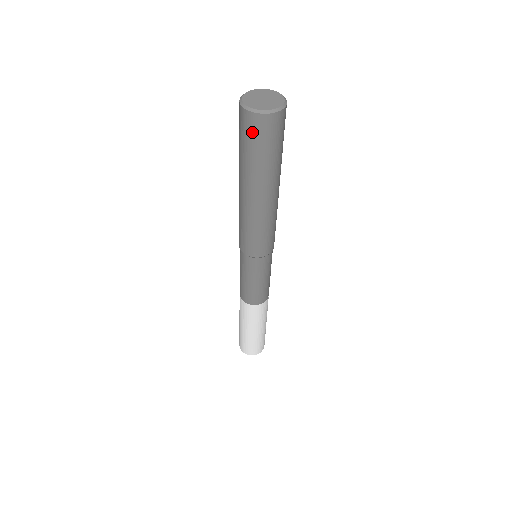
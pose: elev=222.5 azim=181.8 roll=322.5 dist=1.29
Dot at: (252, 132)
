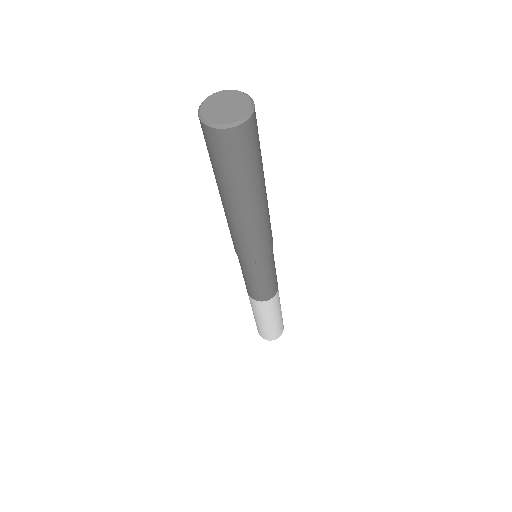
Dot at: (235, 148)
